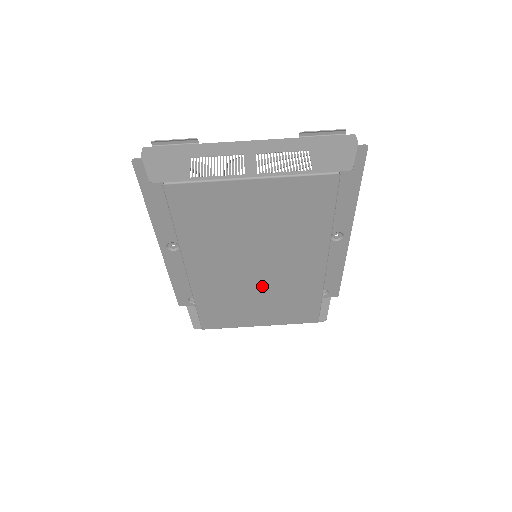
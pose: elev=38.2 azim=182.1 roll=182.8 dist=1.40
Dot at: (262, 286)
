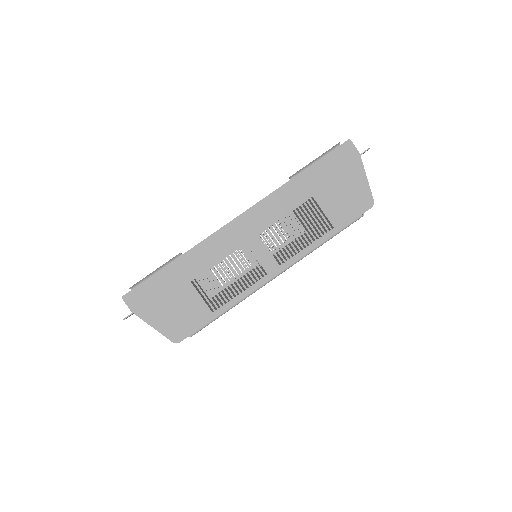
Dot at: occluded
